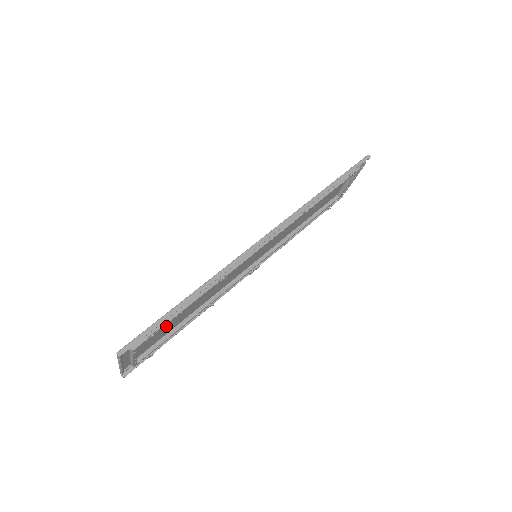
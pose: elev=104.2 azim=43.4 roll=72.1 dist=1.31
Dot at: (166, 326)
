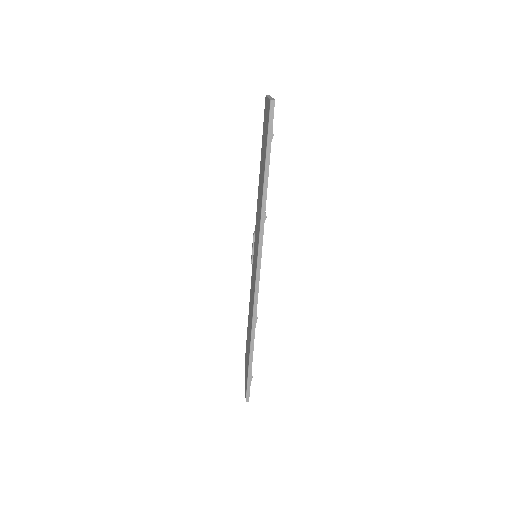
Dot at: occluded
